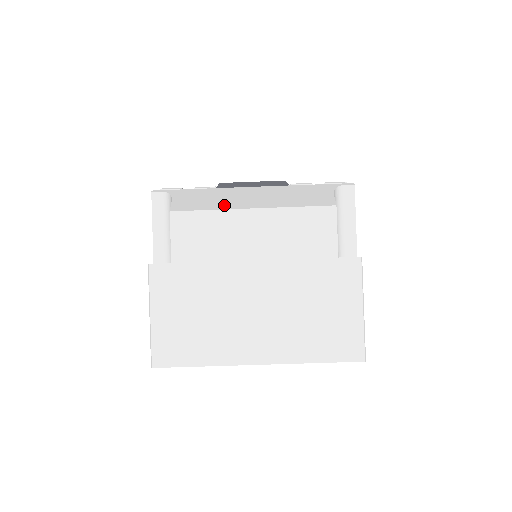
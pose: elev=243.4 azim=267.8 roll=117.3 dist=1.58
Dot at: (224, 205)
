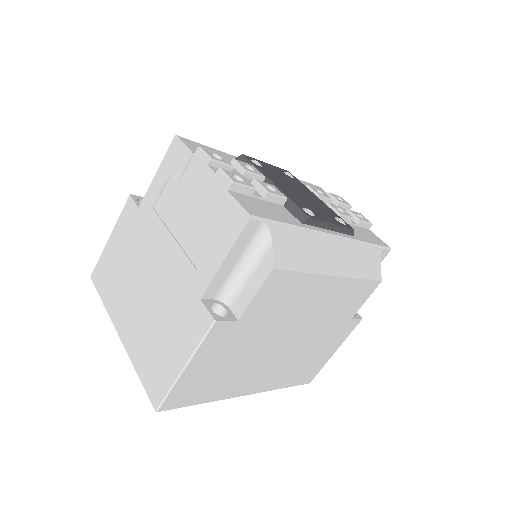
Dot at: (317, 266)
